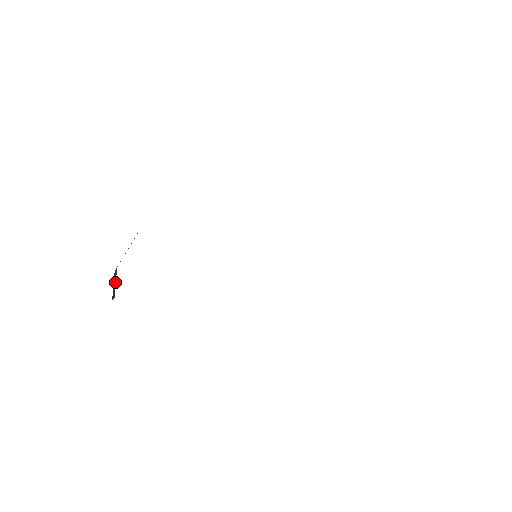
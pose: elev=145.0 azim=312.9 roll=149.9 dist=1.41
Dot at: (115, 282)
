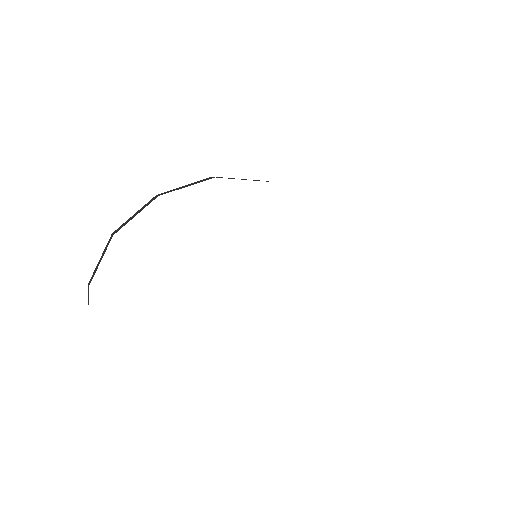
Dot at: (88, 303)
